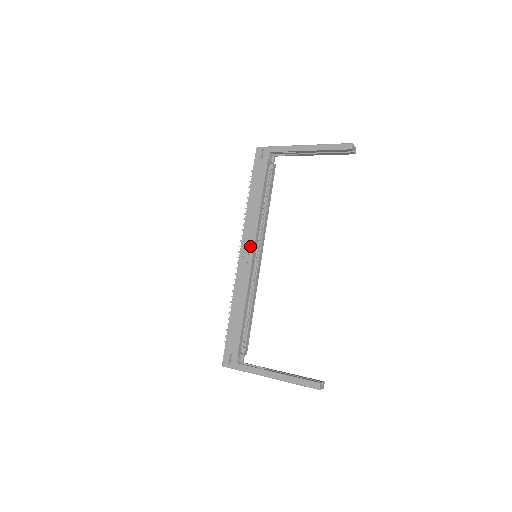
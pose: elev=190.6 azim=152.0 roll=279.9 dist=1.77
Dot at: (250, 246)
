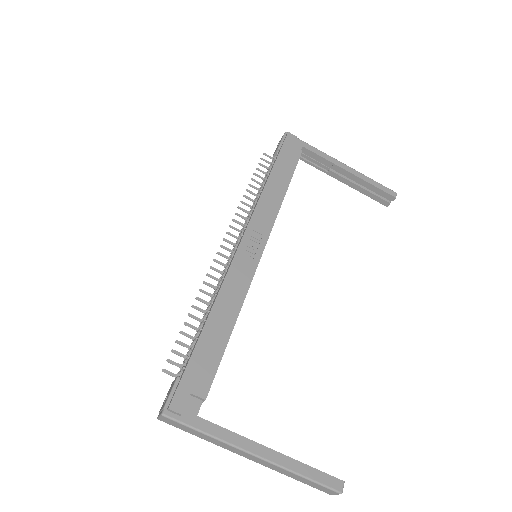
Dot at: (261, 237)
